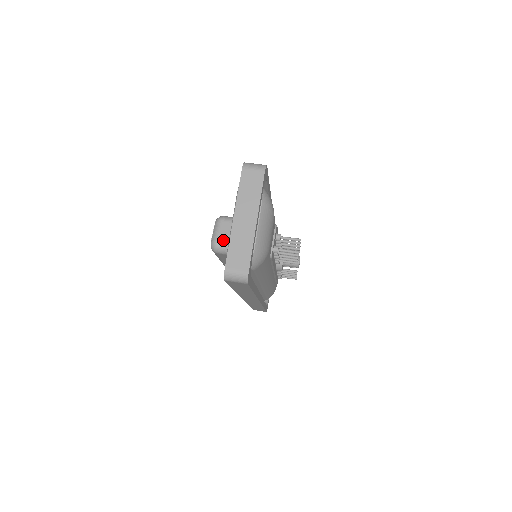
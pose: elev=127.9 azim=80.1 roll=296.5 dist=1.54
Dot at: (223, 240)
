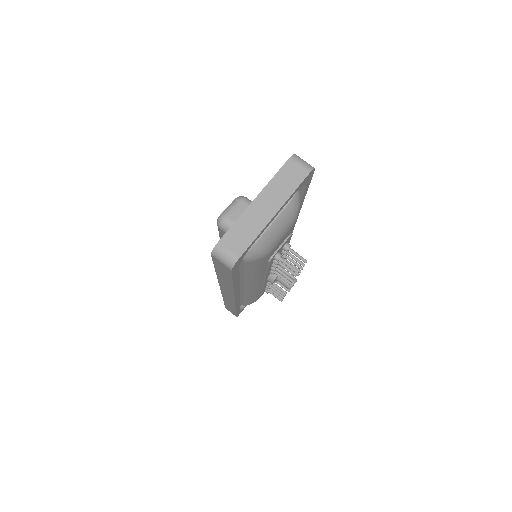
Dot at: (233, 219)
